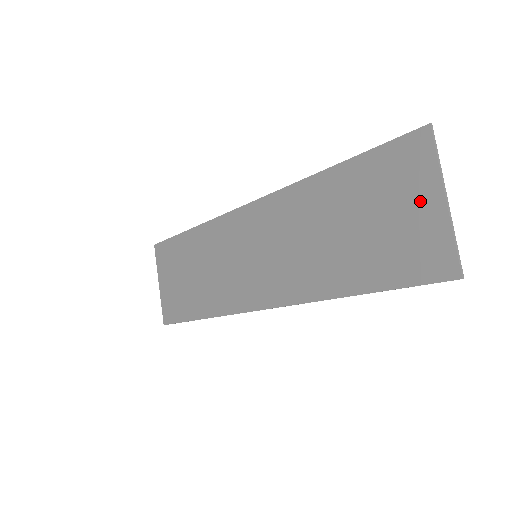
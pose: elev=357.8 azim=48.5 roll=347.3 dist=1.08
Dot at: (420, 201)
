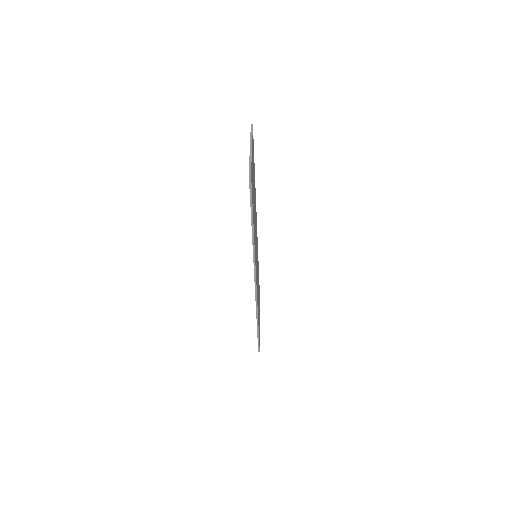
Dot at: occluded
